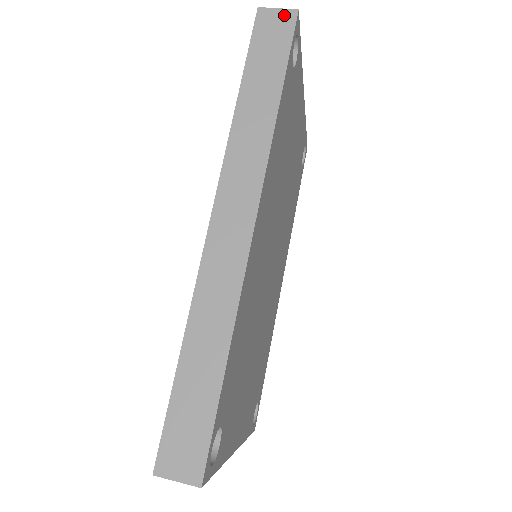
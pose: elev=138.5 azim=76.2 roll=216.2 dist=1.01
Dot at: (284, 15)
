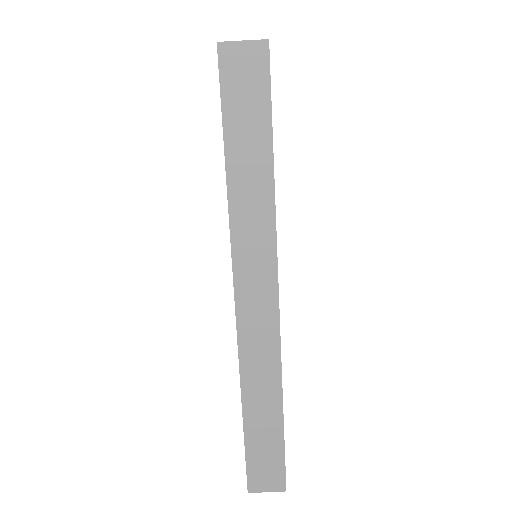
Dot at: (253, 50)
